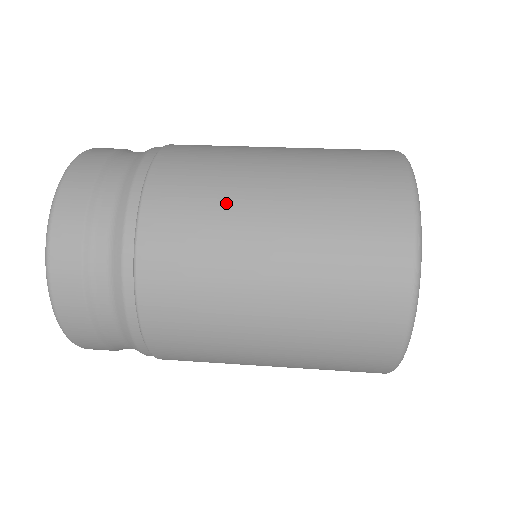
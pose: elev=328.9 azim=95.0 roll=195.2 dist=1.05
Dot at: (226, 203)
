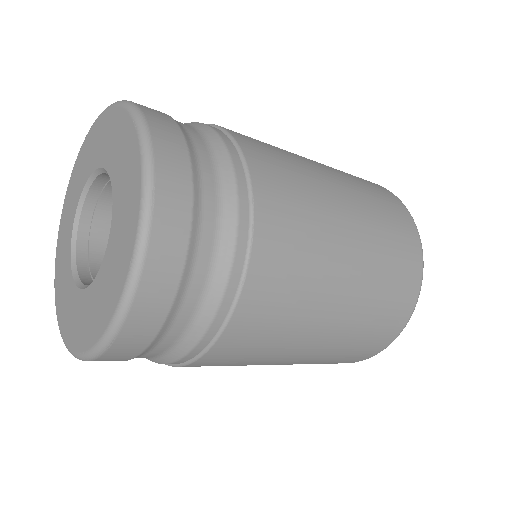
Dot at: occluded
